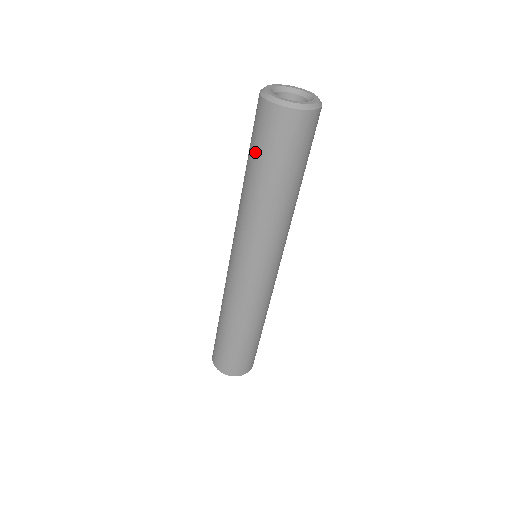
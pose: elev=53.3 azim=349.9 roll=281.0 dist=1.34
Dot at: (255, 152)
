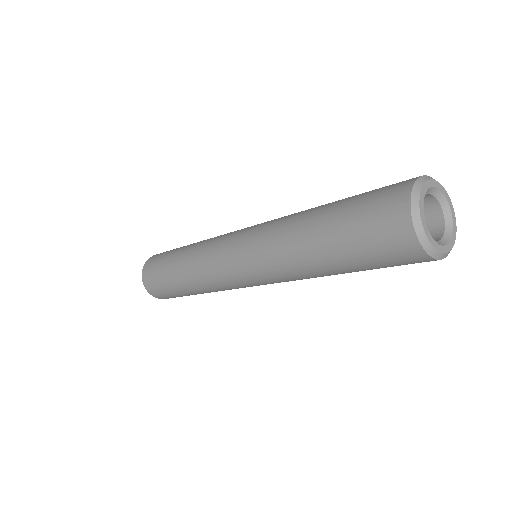
Dot at: (365, 266)
